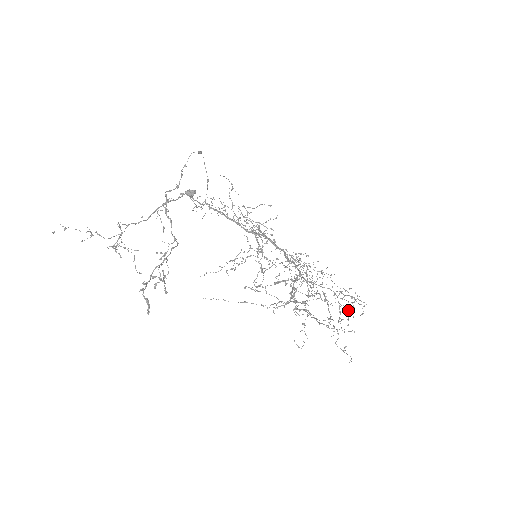
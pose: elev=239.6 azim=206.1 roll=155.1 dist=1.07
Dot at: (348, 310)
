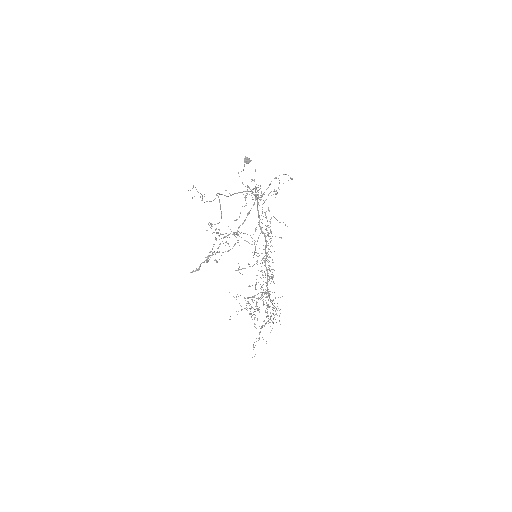
Dot at: occluded
